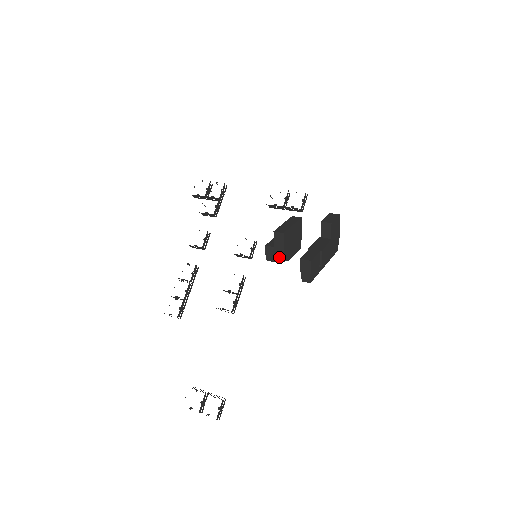
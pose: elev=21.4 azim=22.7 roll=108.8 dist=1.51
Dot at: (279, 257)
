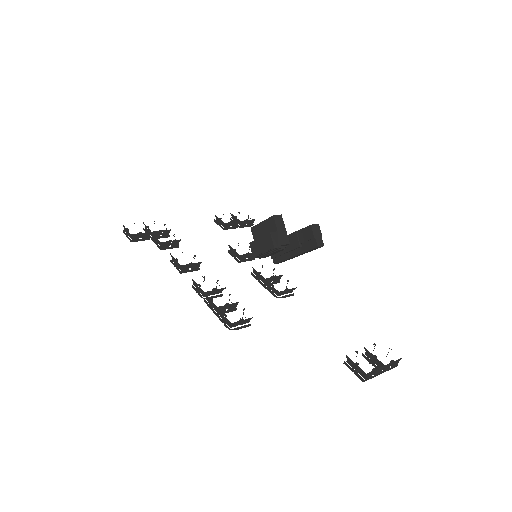
Dot at: (285, 240)
